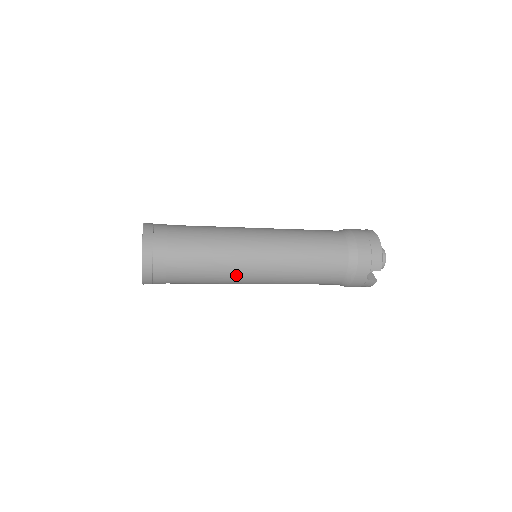
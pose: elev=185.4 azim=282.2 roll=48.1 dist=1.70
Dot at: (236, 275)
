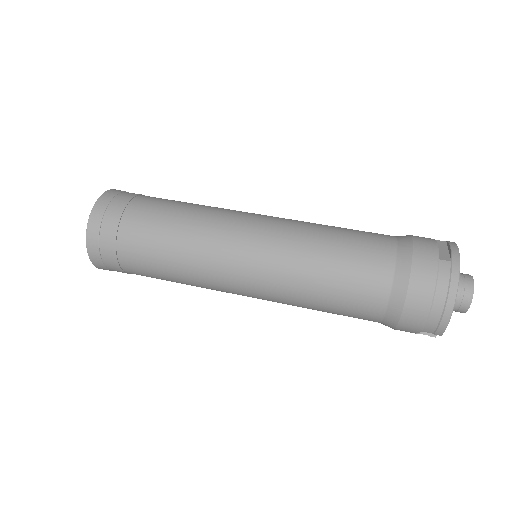
Dot at: (214, 289)
